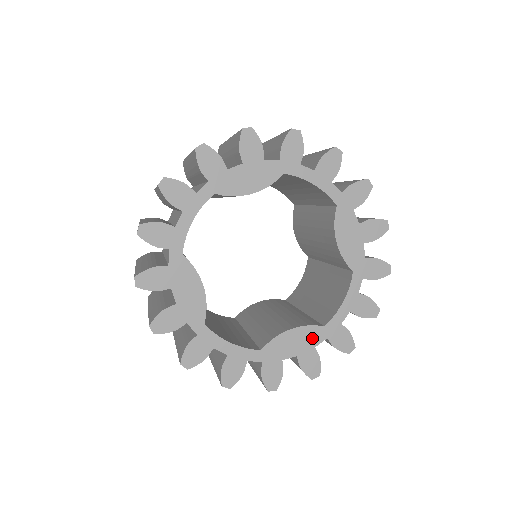
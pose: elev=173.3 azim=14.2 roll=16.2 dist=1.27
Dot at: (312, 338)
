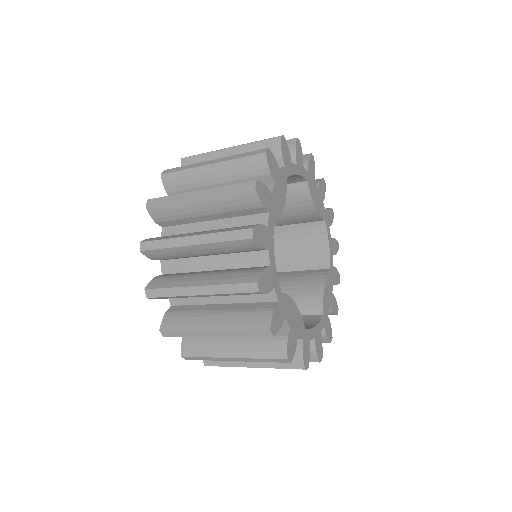
Dot at: (299, 327)
